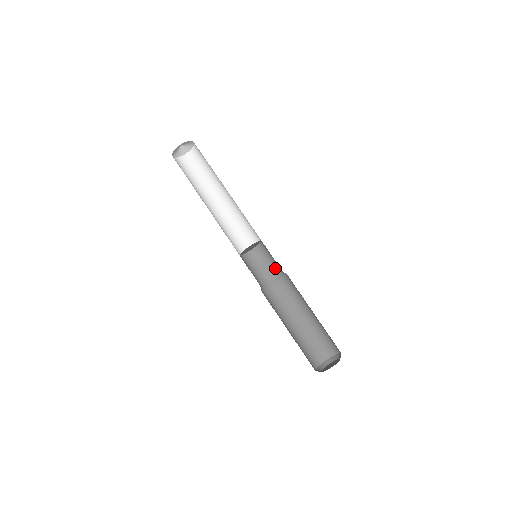
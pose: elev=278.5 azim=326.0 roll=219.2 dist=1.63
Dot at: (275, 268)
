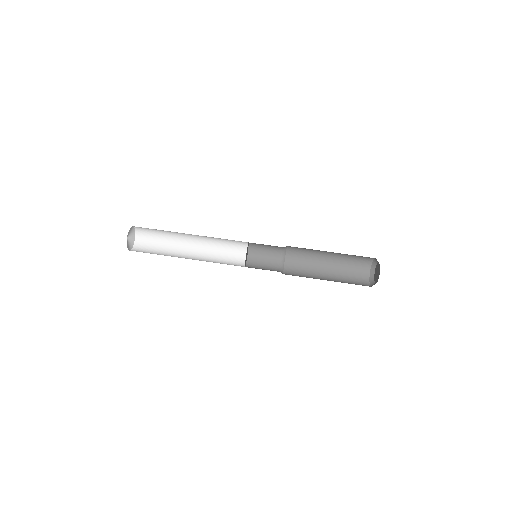
Dot at: (275, 257)
